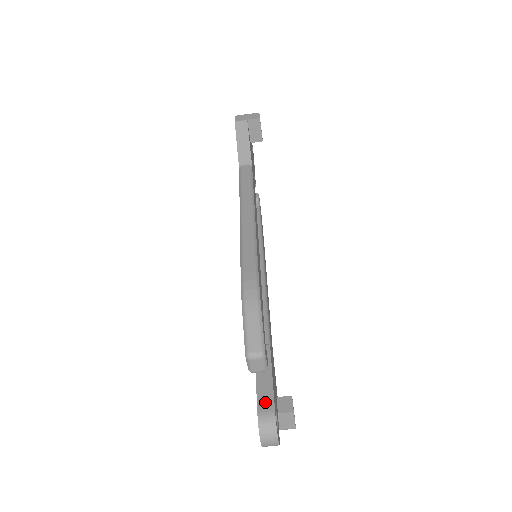
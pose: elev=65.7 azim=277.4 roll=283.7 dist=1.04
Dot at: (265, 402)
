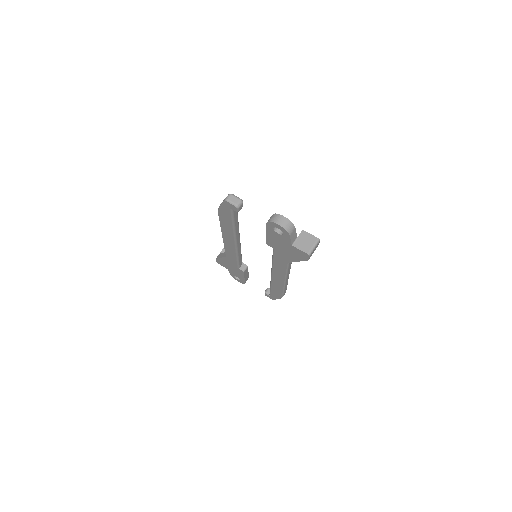
Dot at: occluded
